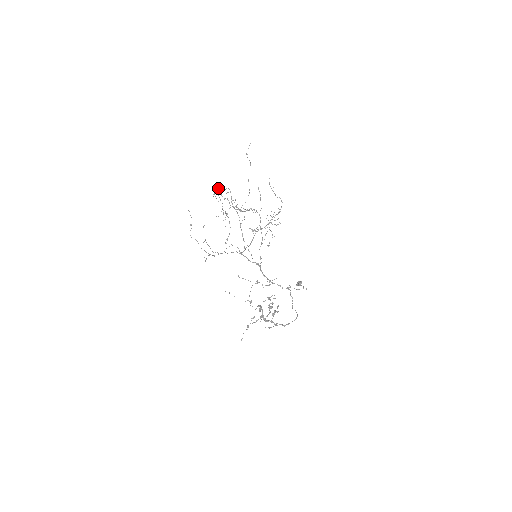
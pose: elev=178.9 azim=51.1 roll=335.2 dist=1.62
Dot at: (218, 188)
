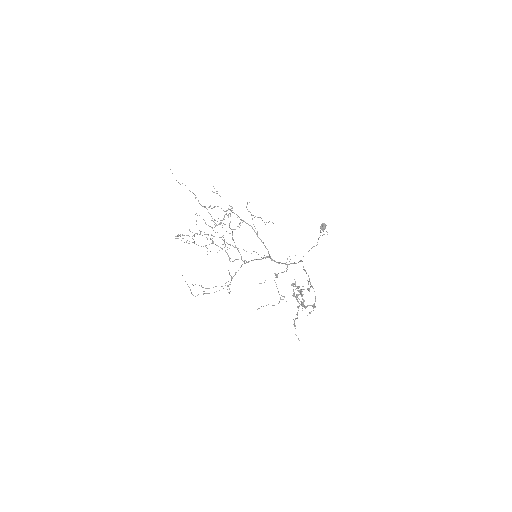
Dot at: (180, 236)
